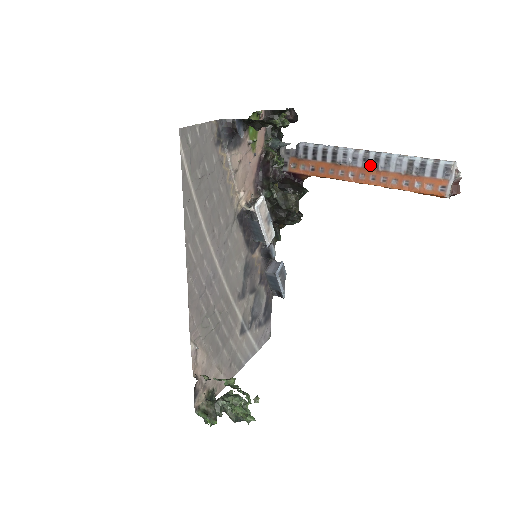
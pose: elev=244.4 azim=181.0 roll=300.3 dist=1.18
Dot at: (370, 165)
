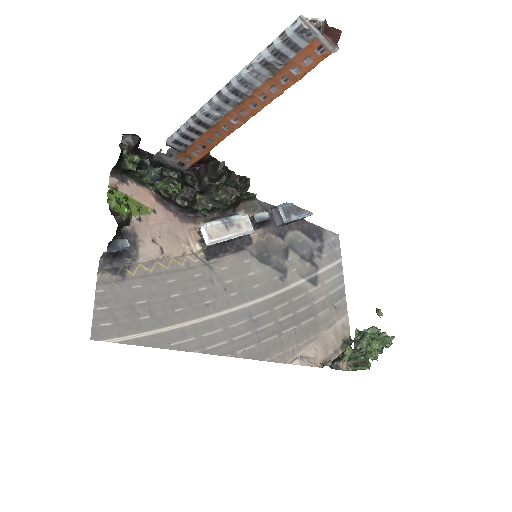
Dot at: (237, 101)
